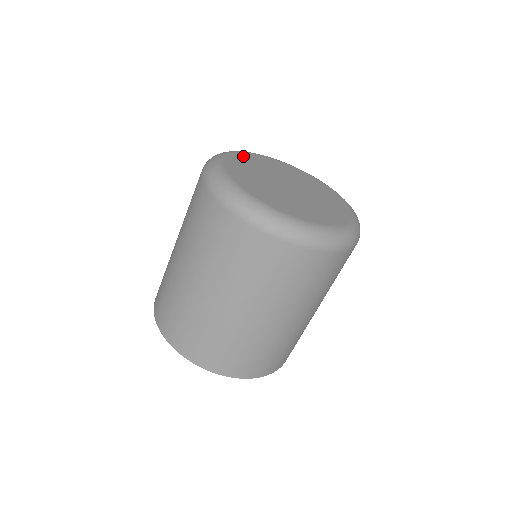
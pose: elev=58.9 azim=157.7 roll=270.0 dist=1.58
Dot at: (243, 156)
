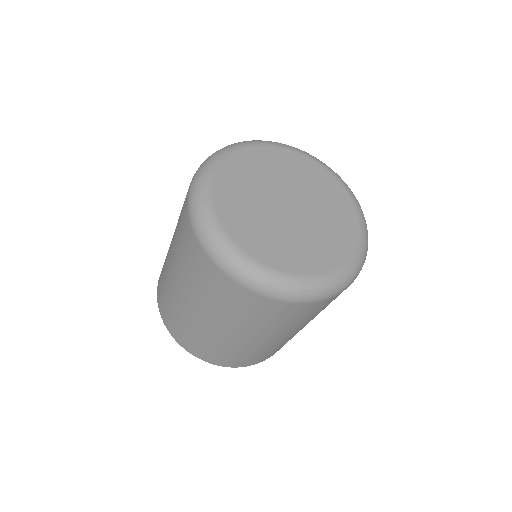
Dot at: (277, 152)
